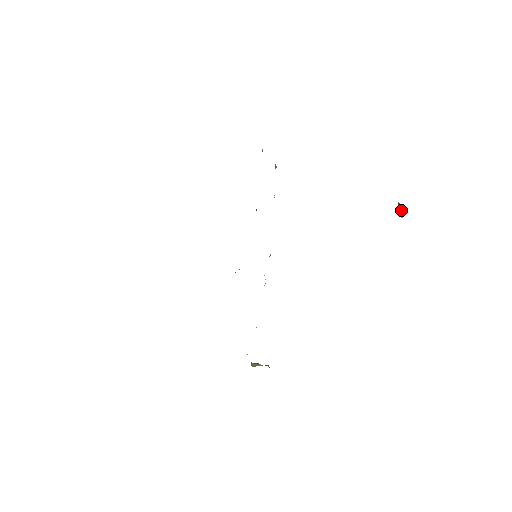
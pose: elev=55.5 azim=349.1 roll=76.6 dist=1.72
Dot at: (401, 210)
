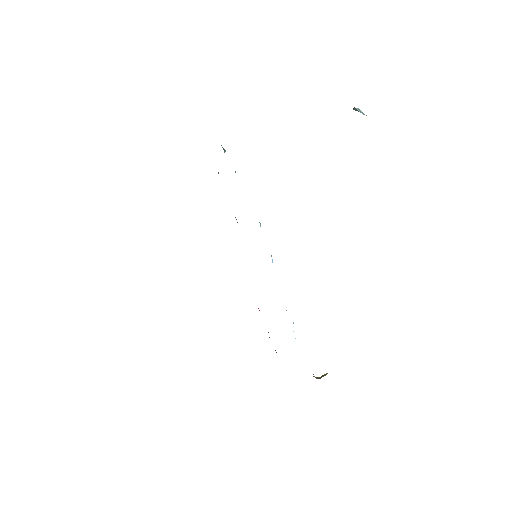
Dot at: (358, 110)
